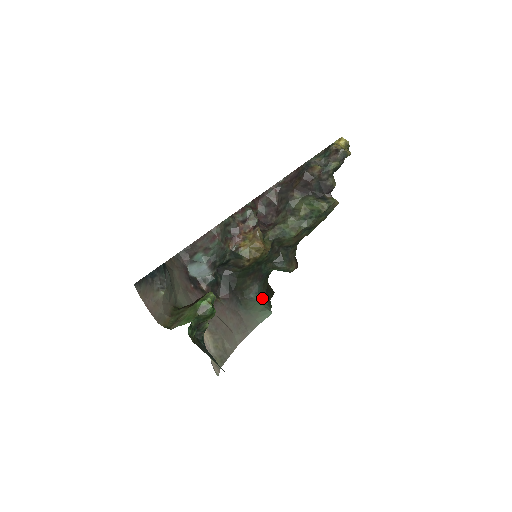
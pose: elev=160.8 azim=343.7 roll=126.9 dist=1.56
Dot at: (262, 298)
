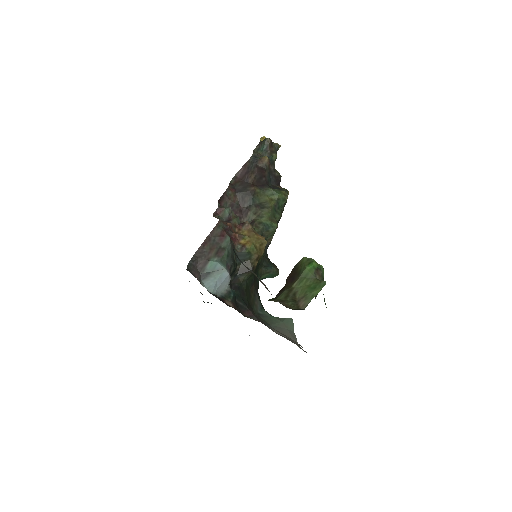
Dot at: (268, 313)
